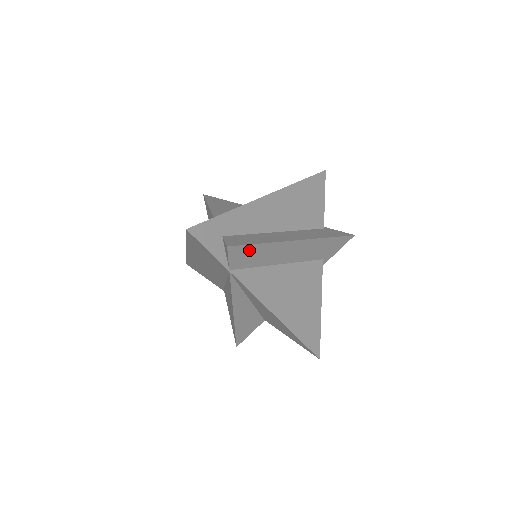
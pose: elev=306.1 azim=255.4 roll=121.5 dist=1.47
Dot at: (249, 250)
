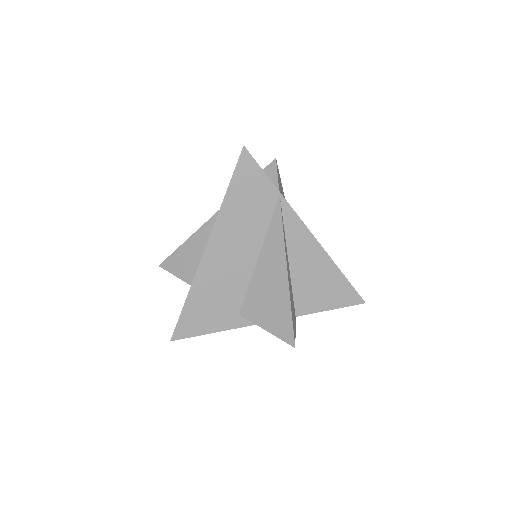
Dot at: (280, 182)
